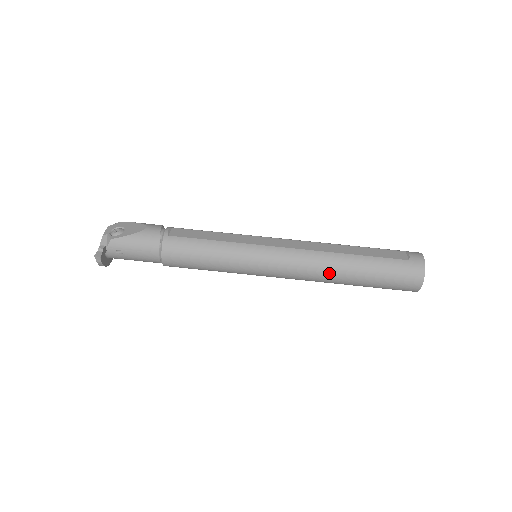
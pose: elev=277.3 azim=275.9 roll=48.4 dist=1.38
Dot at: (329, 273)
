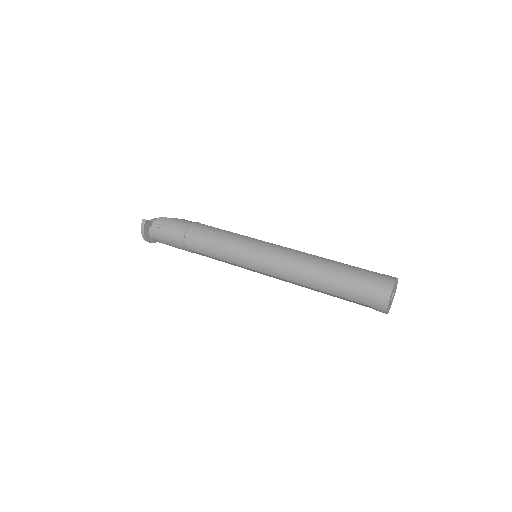
Dot at: (309, 267)
